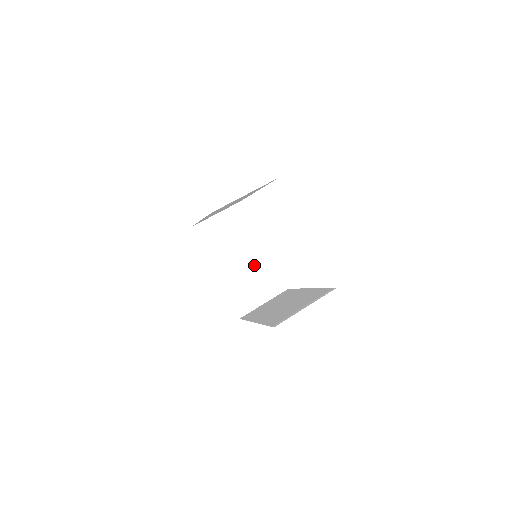
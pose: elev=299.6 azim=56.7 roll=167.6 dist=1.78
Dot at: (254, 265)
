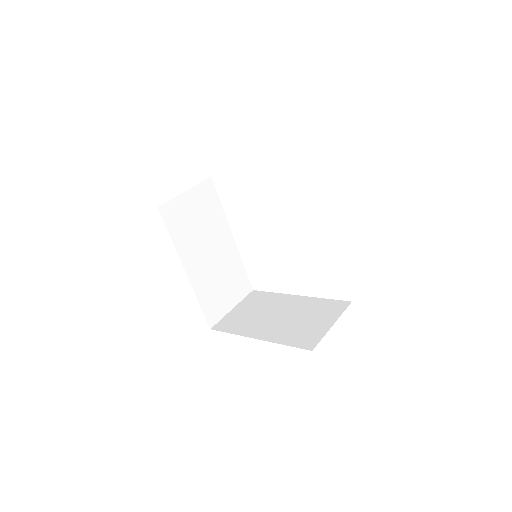
Dot at: (296, 311)
